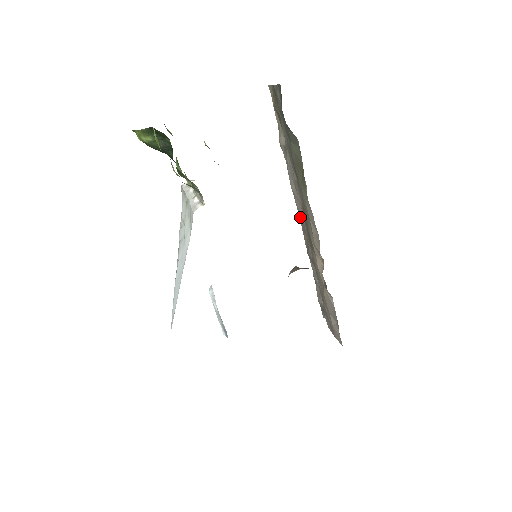
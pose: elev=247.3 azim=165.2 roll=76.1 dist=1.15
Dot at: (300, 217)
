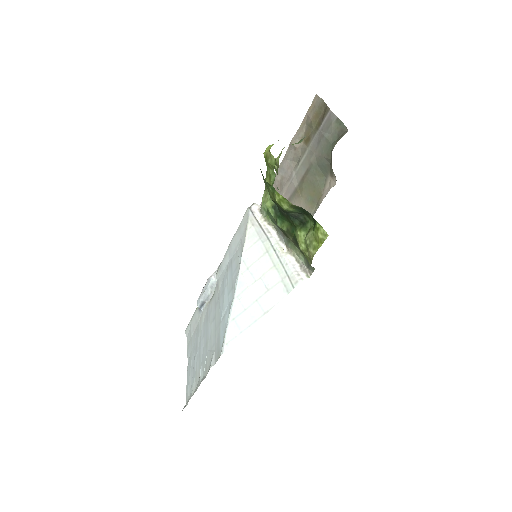
Dot at: occluded
